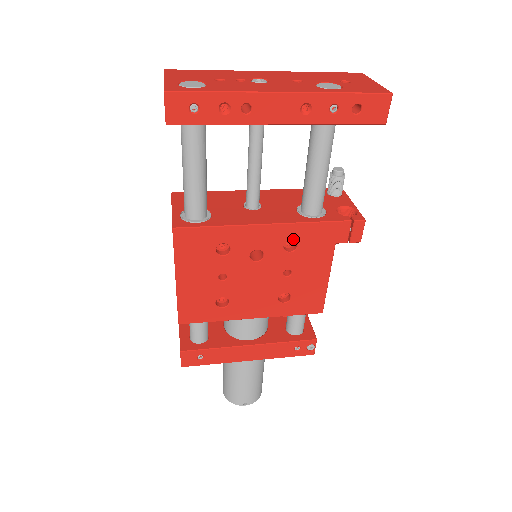
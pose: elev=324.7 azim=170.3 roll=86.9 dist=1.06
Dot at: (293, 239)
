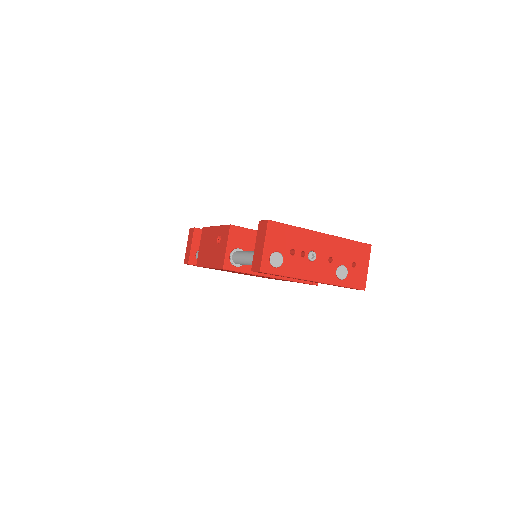
Dot at: occluded
